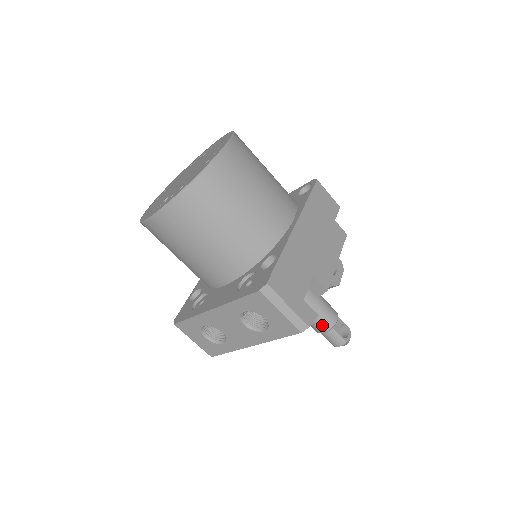
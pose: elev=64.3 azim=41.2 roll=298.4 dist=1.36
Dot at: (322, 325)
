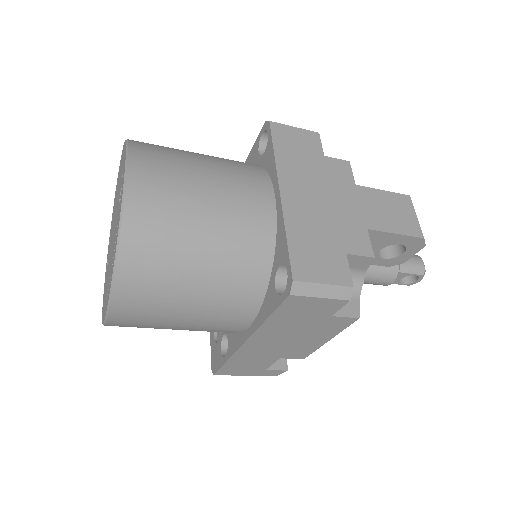
Dot at: occluded
